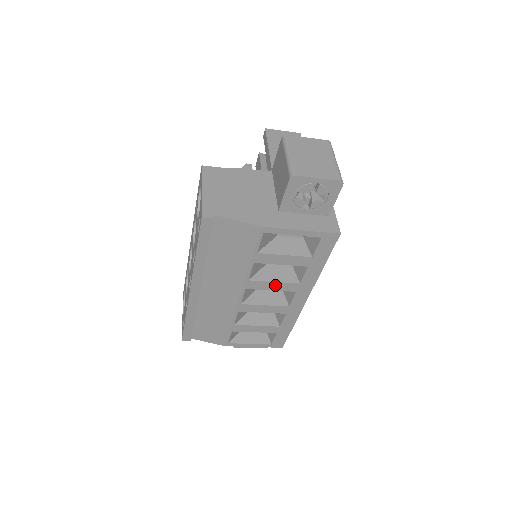
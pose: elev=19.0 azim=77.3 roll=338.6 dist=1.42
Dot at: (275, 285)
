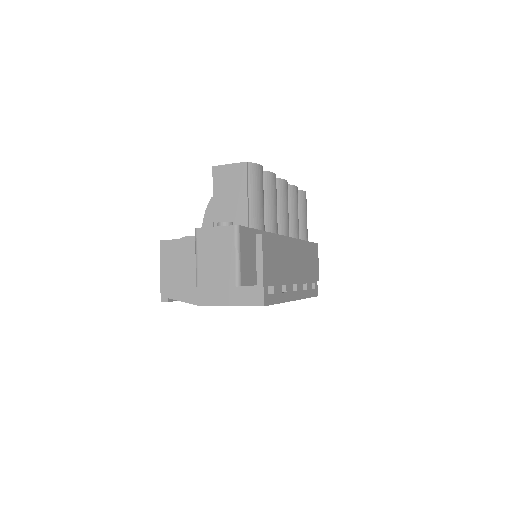
Dot at: occluded
